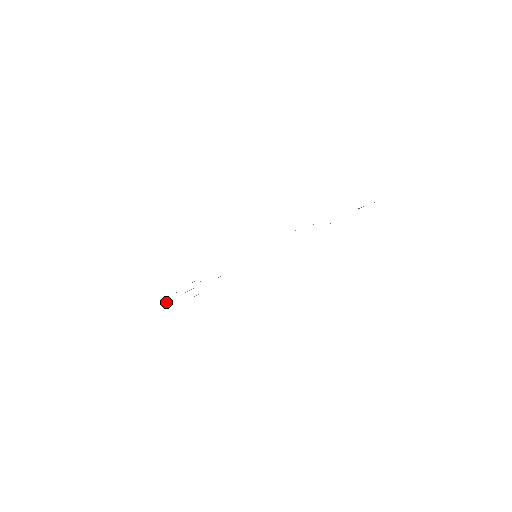
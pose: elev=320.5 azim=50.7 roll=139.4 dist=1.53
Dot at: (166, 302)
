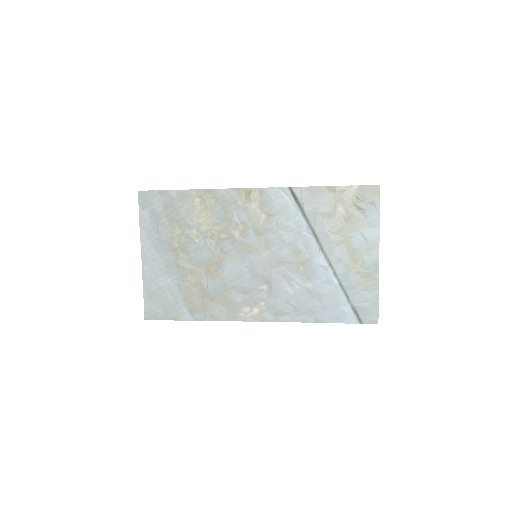
Dot at: (162, 255)
